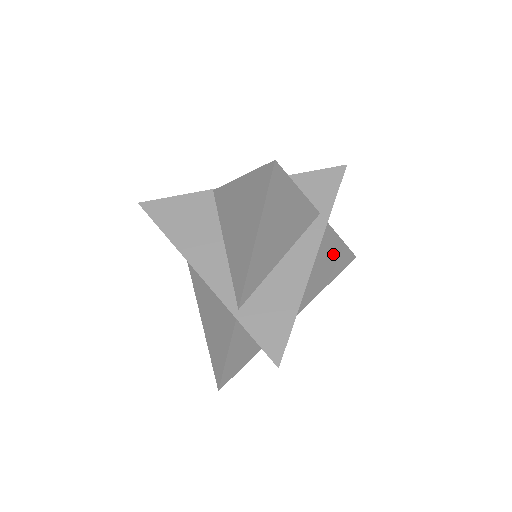
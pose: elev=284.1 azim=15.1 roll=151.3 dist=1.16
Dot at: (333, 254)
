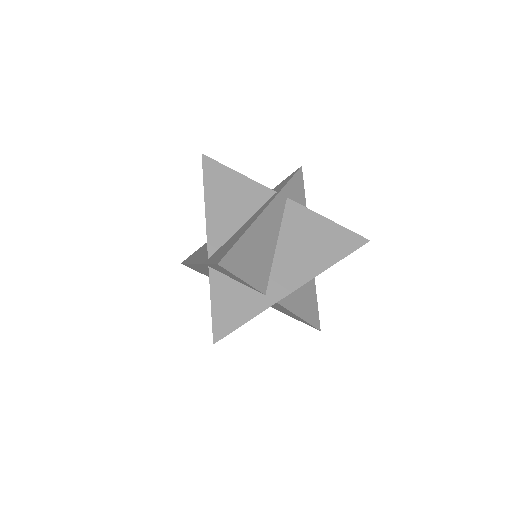
Dot at: (323, 231)
